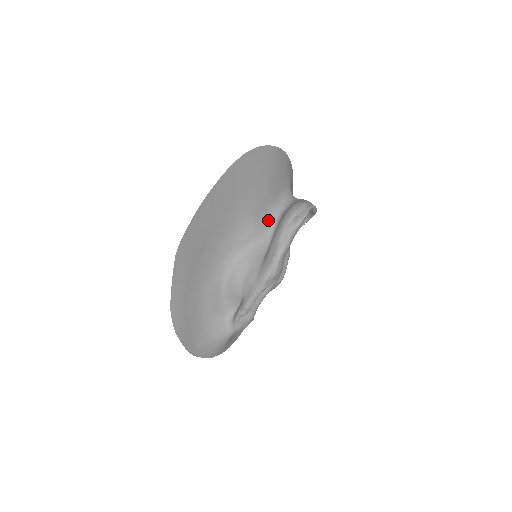
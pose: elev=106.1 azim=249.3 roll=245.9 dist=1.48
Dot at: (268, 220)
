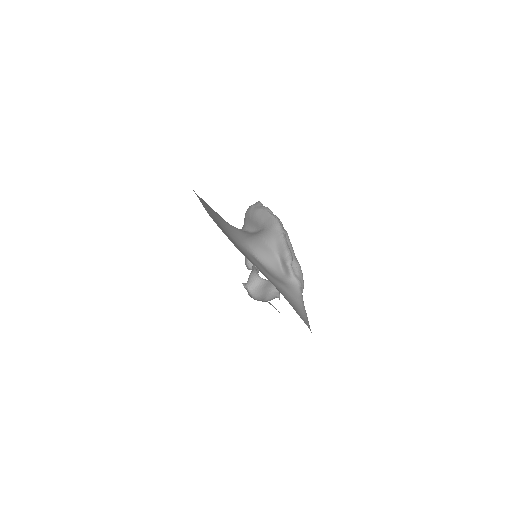
Dot at: occluded
